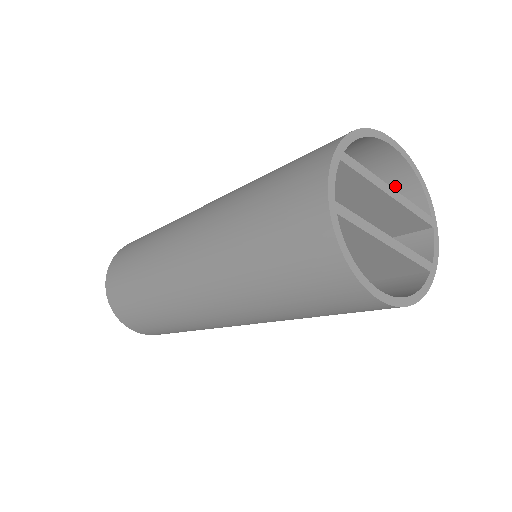
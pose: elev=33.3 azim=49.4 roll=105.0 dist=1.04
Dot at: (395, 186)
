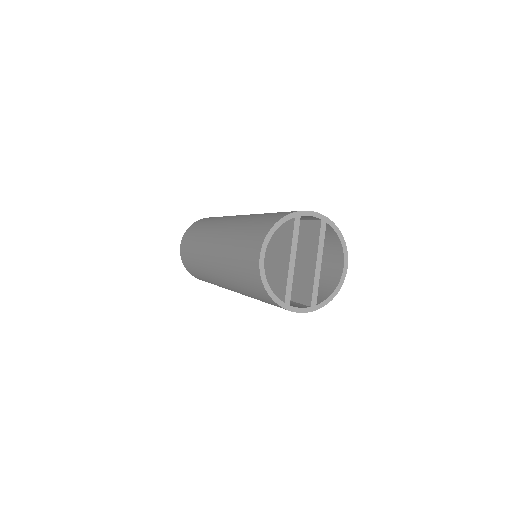
Dot at: (326, 288)
